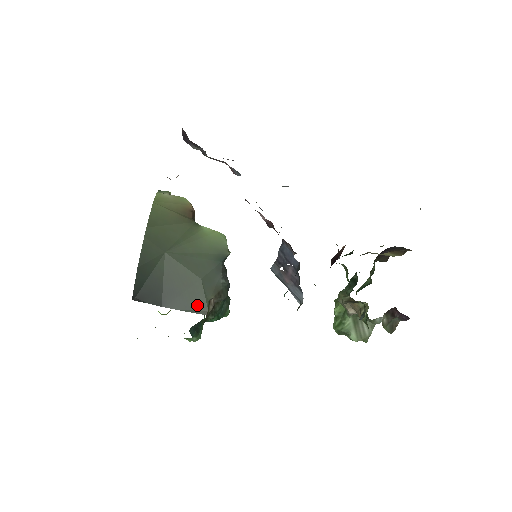
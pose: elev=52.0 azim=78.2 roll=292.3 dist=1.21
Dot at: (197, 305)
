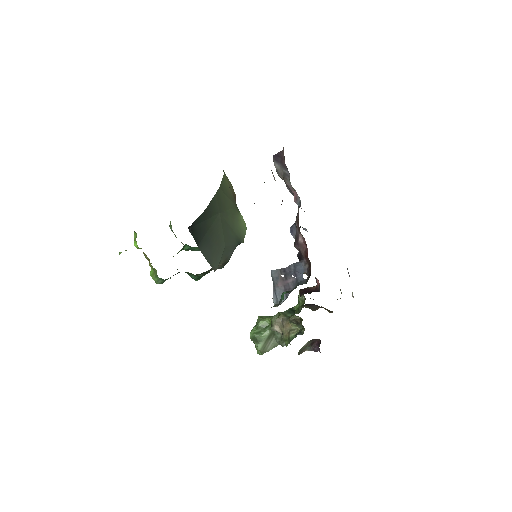
Dot at: (214, 261)
